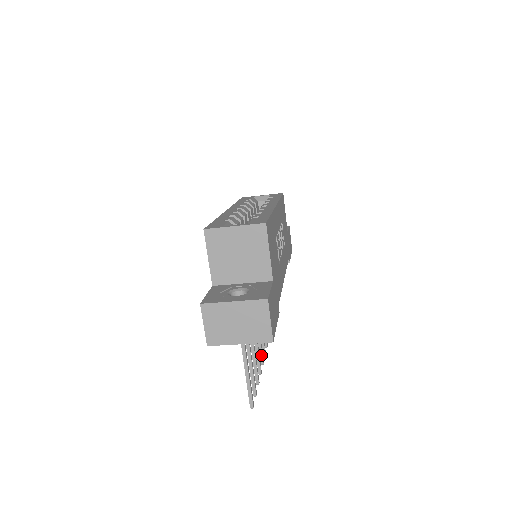
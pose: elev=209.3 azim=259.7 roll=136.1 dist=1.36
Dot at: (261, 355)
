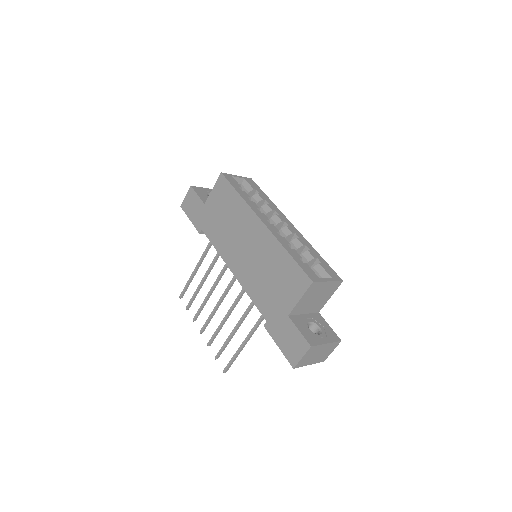
Dot at: (198, 315)
